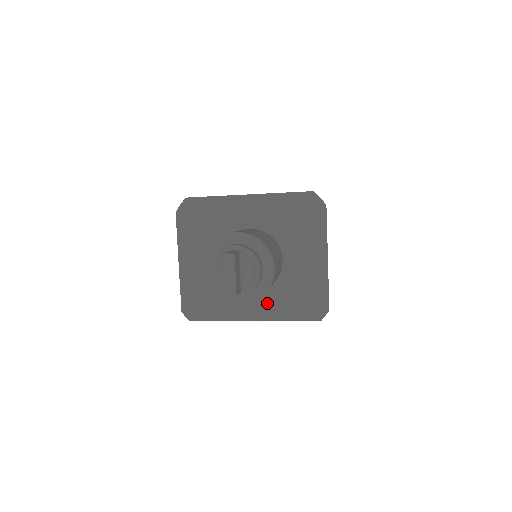
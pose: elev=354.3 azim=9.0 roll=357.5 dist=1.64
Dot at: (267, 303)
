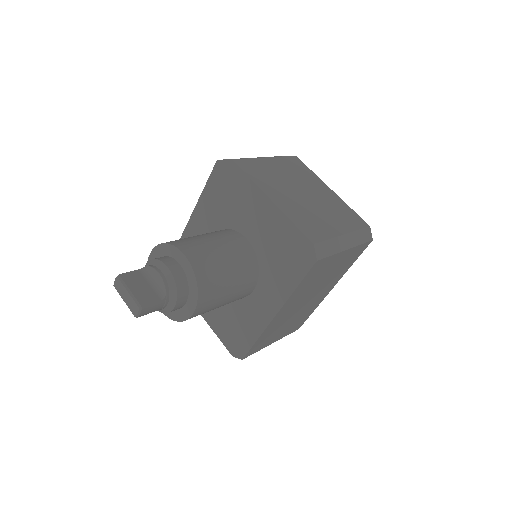
Dot at: (270, 289)
